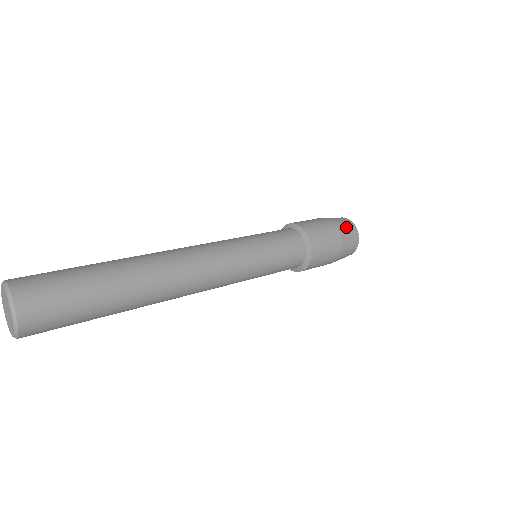
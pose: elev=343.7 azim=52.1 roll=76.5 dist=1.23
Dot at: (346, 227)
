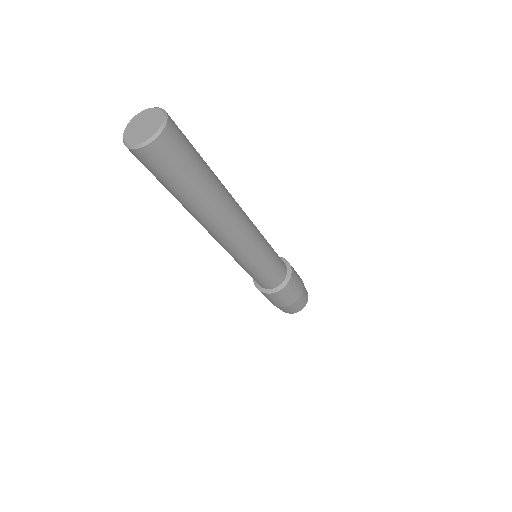
Dot at: occluded
